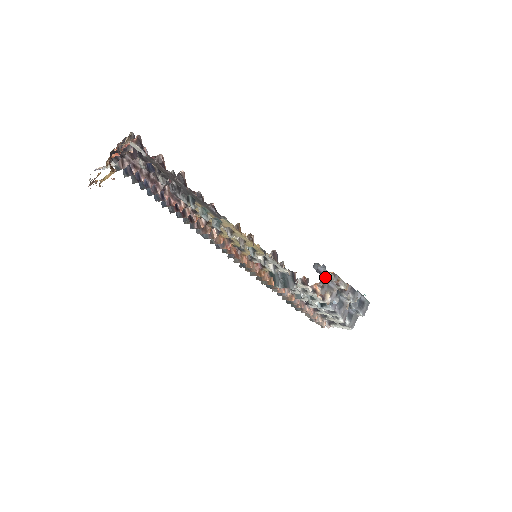
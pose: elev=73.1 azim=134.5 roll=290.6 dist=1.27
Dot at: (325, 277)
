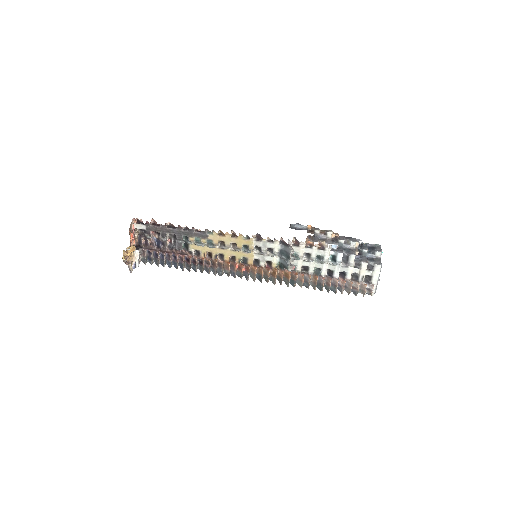
Dot at: occluded
